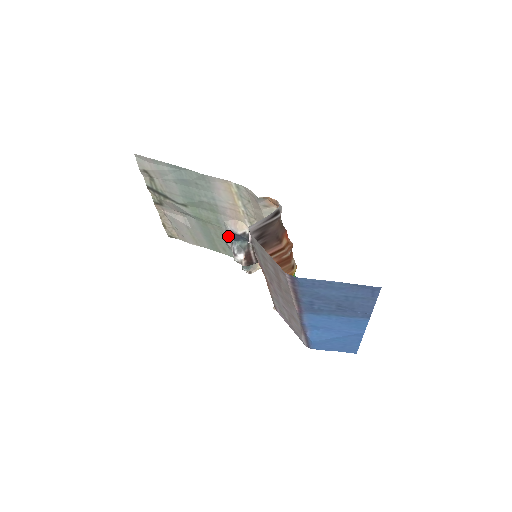
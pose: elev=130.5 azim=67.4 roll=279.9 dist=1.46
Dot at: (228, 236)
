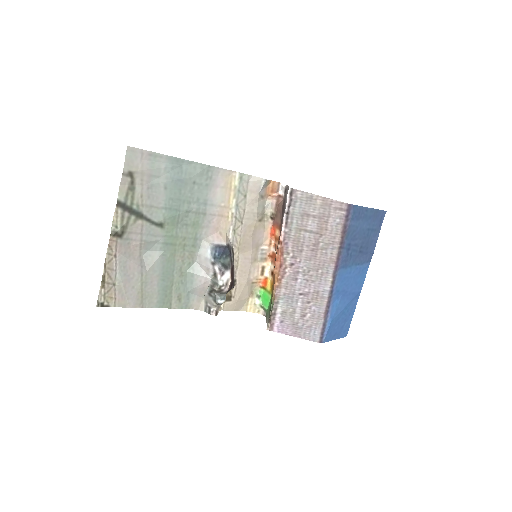
Dot at: (203, 261)
